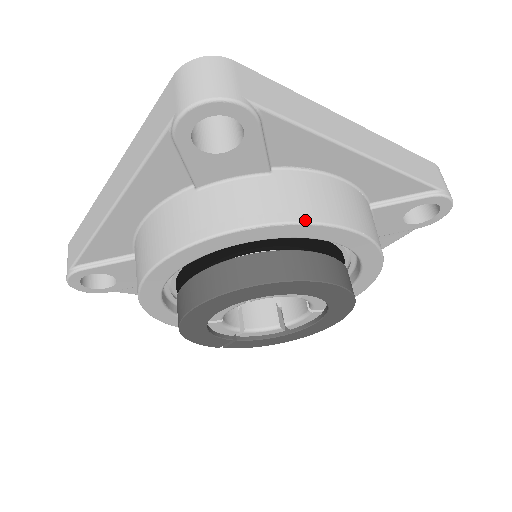
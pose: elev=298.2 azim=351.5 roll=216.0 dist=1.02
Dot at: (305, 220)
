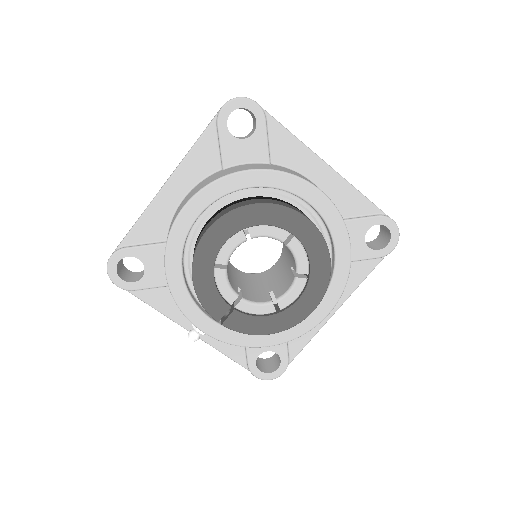
Dot at: (290, 173)
